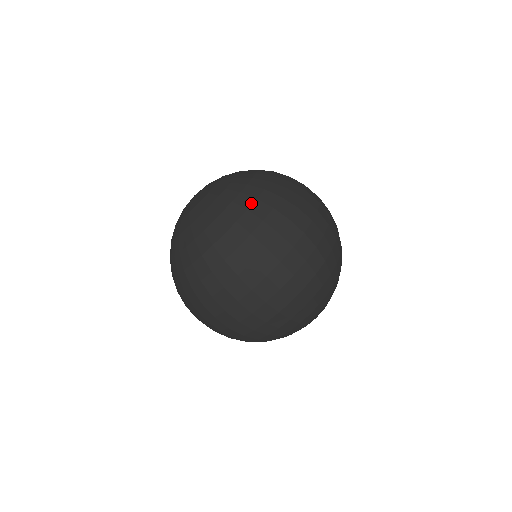
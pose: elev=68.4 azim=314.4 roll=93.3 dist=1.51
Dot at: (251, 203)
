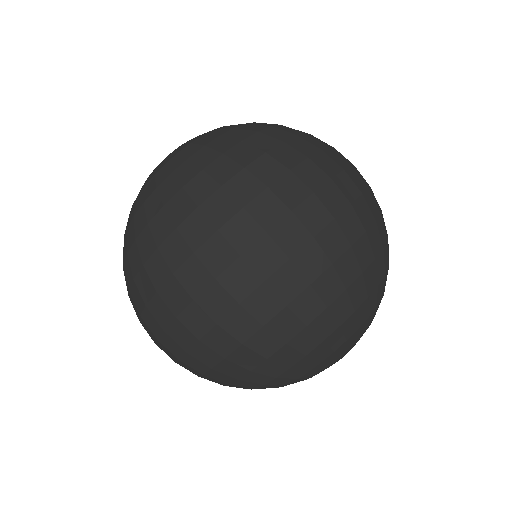
Dot at: (141, 229)
